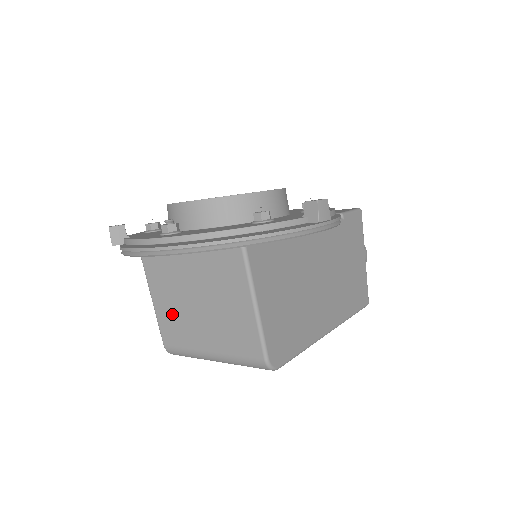
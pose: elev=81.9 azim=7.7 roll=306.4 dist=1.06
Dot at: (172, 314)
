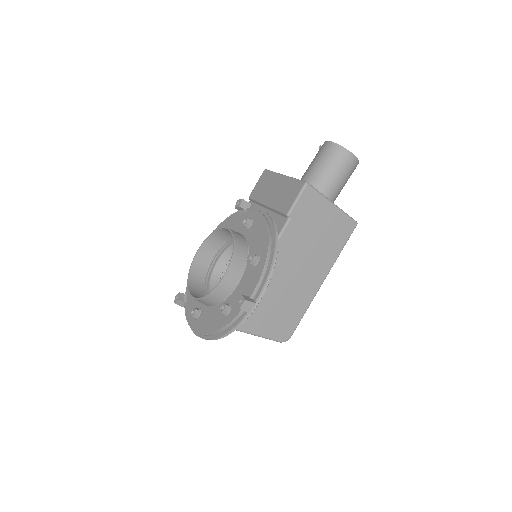
Dot at: occluded
